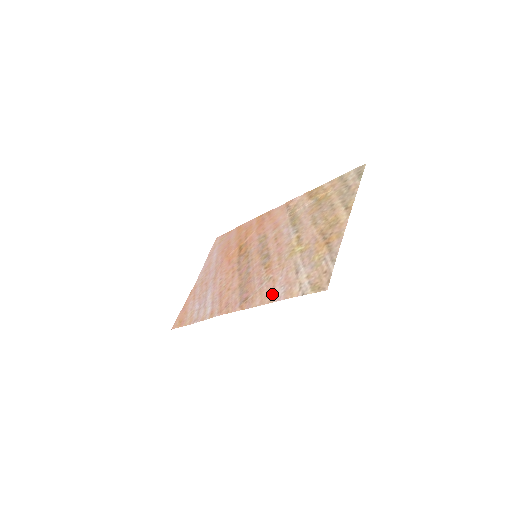
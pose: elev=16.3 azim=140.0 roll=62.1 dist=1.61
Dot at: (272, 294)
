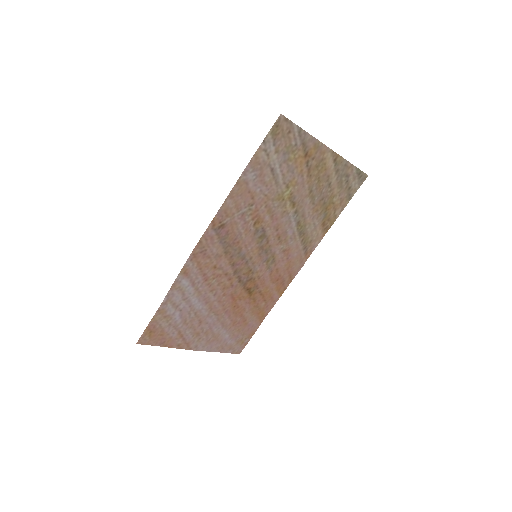
Dot at: (243, 186)
